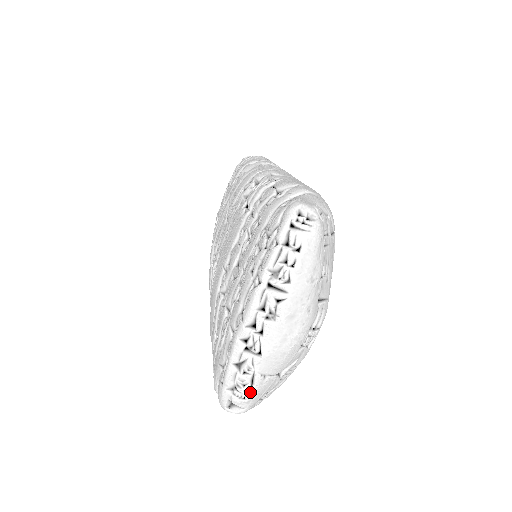
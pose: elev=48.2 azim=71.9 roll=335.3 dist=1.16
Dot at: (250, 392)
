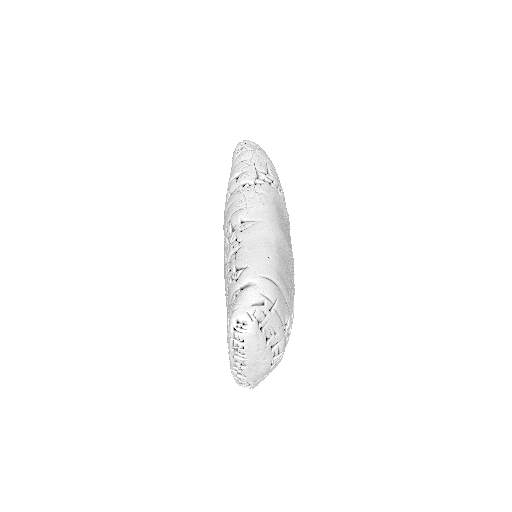
Dot at: (250, 386)
